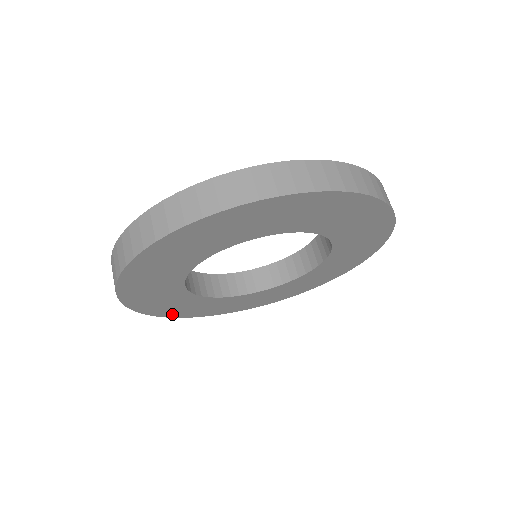
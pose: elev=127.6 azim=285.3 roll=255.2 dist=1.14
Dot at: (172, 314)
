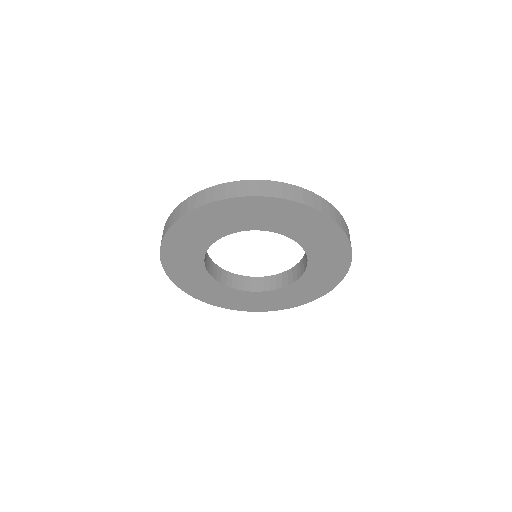
Dot at: (196, 294)
